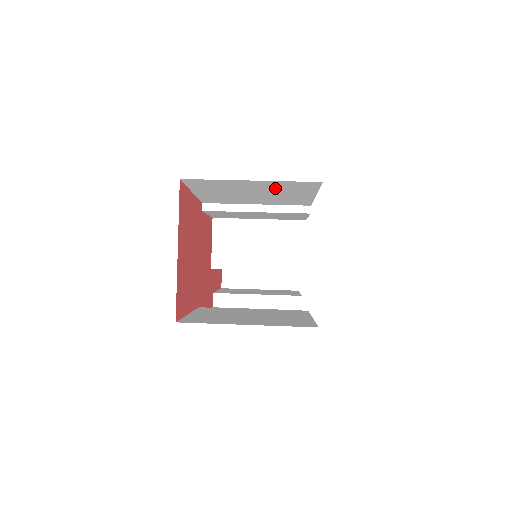
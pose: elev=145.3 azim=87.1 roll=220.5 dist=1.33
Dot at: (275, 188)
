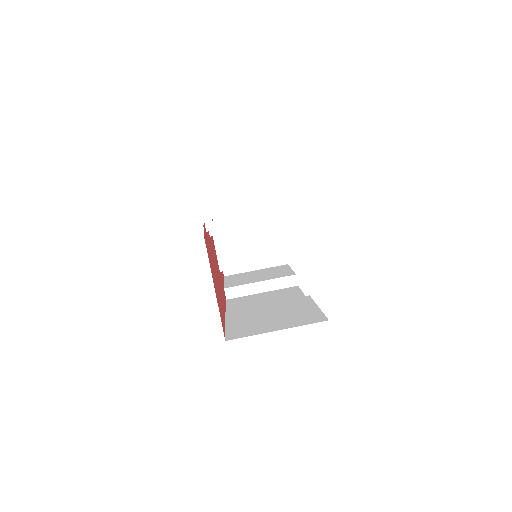
Dot at: occluded
